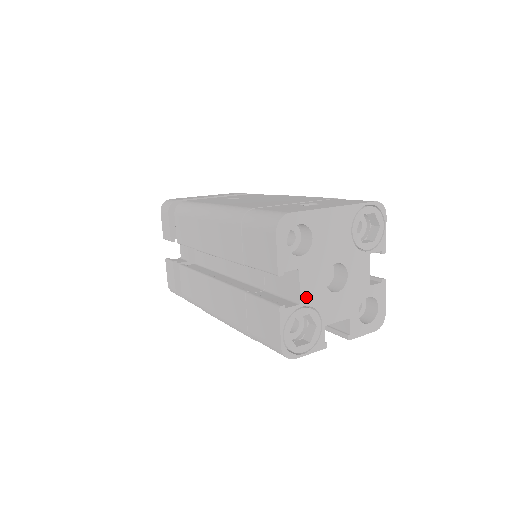
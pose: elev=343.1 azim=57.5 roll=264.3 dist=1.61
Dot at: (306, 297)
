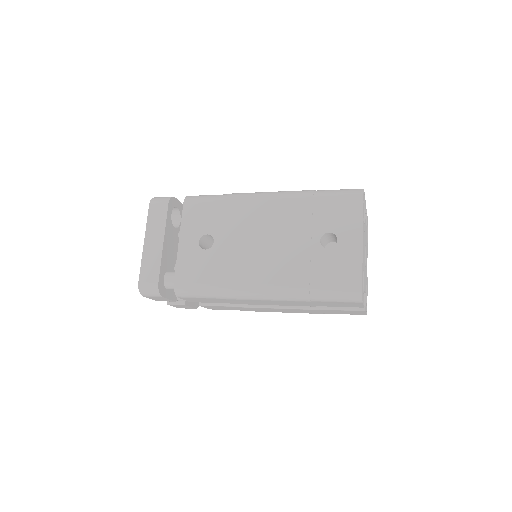
Dot at: (365, 287)
